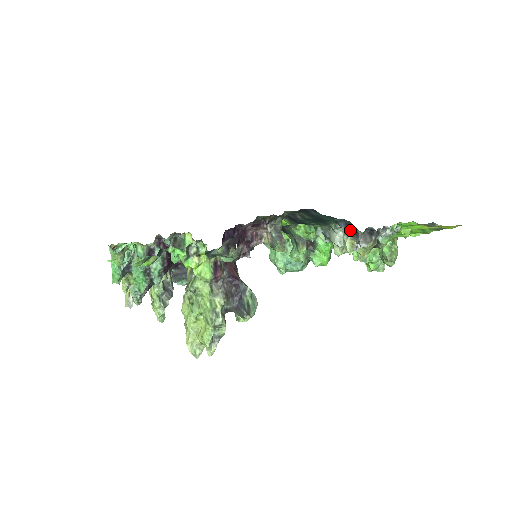
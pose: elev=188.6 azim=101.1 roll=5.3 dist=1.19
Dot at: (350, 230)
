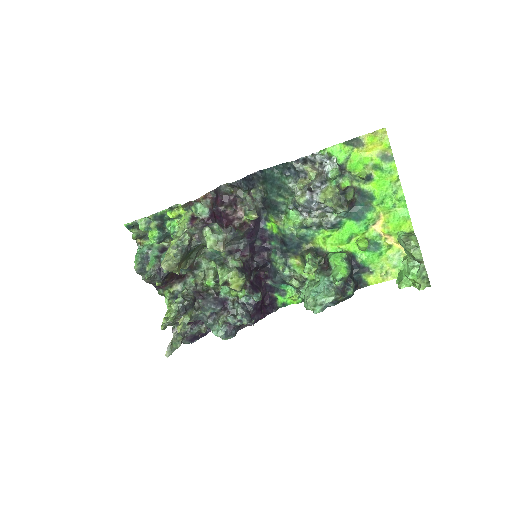
Dot at: (294, 173)
